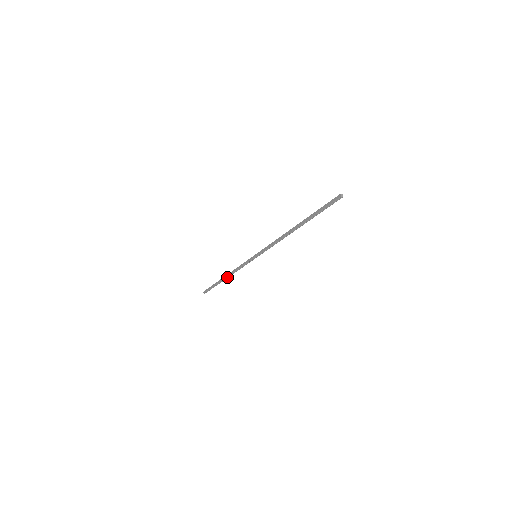
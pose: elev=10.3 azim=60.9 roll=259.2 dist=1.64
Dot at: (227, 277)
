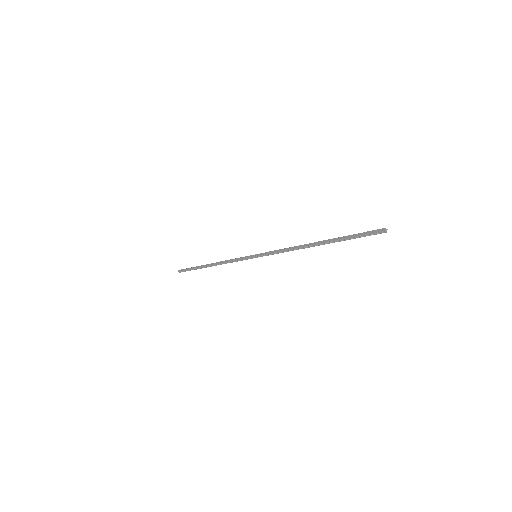
Dot at: (213, 265)
